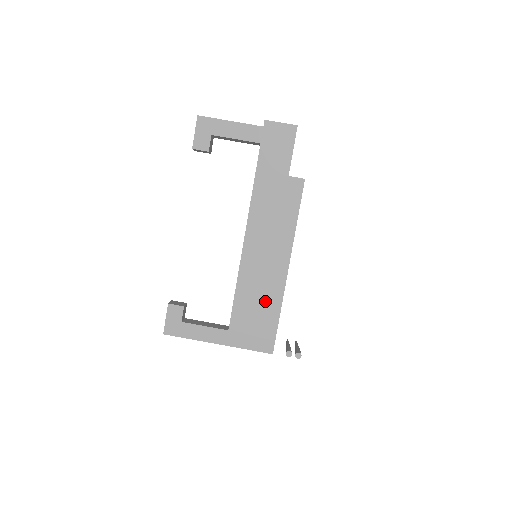
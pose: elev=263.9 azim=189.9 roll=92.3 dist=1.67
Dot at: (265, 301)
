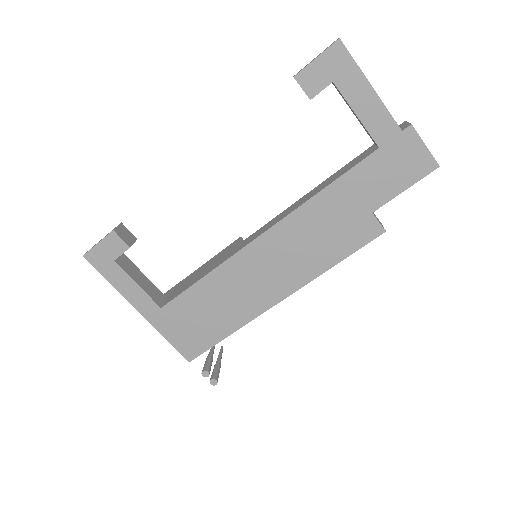
Dot at: (225, 312)
